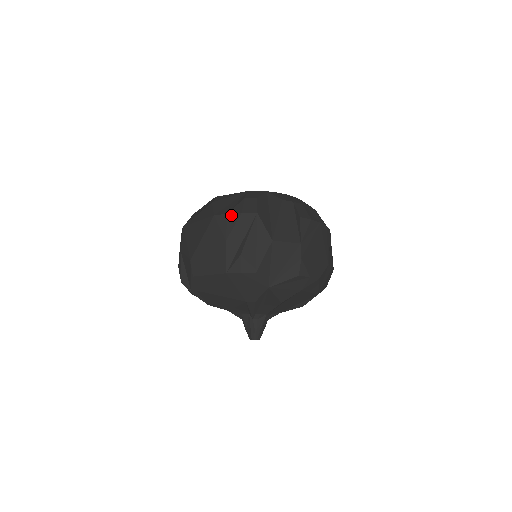
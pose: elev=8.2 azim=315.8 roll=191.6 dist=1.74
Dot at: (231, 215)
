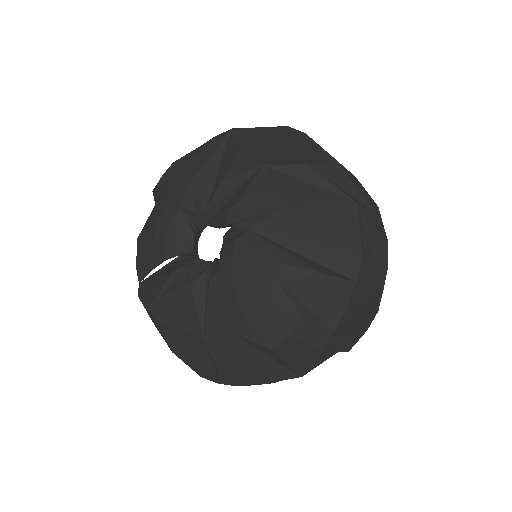
Dot at: occluded
